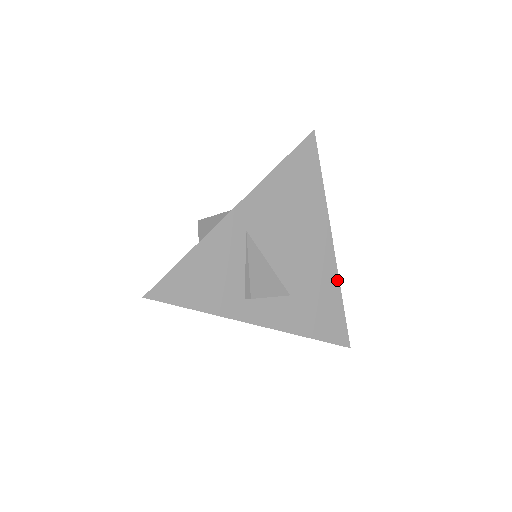
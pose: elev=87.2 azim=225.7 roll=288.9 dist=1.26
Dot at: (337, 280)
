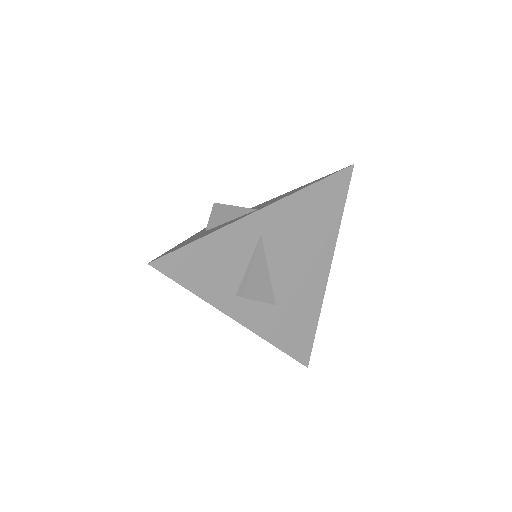
Dot at: (320, 305)
